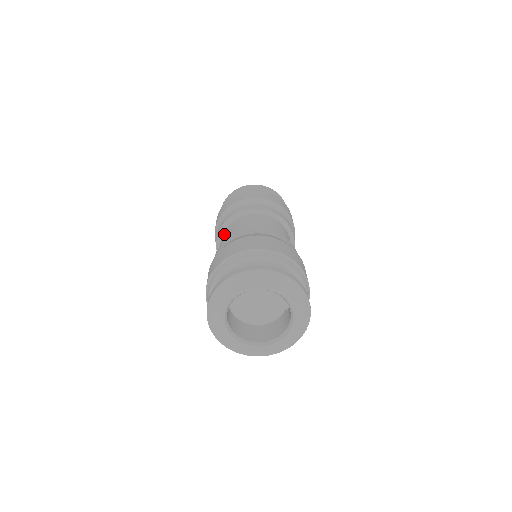
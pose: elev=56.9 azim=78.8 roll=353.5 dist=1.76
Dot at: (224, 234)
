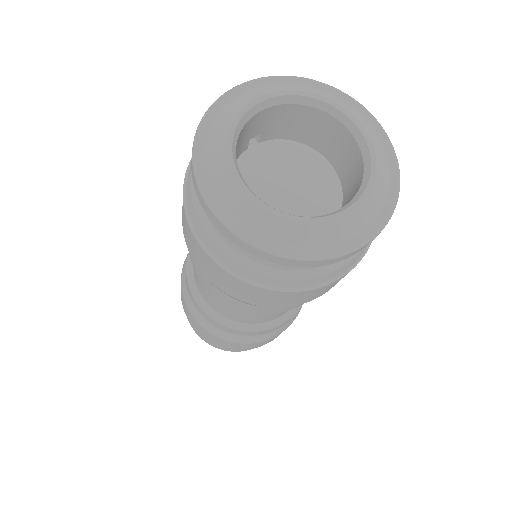
Dot at: occluded
